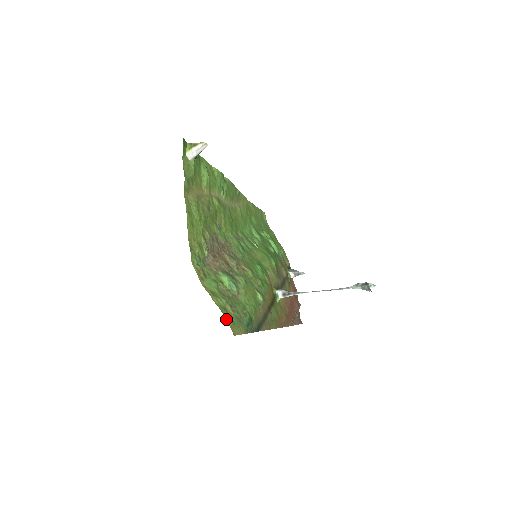
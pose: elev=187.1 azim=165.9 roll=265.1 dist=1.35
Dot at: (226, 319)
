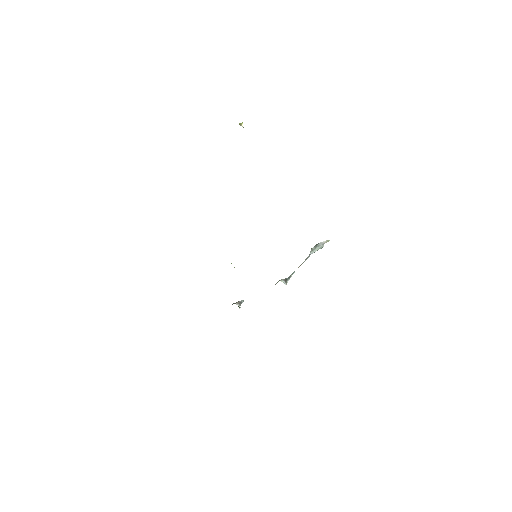
Dot at: occluded
